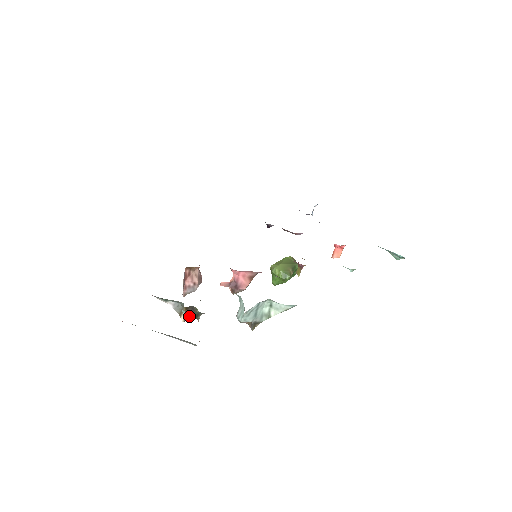
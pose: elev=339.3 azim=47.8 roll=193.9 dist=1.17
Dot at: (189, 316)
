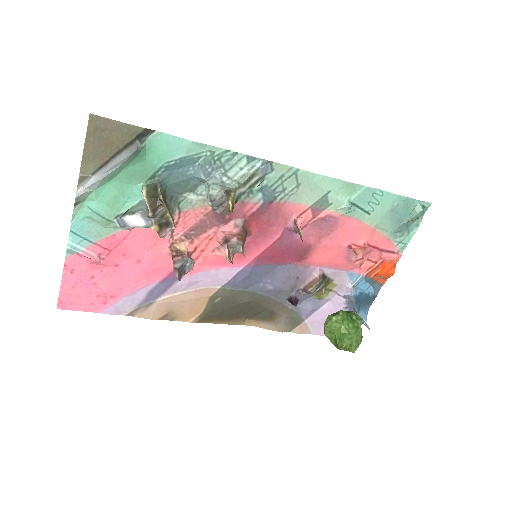
Dot at: (150, 194)
